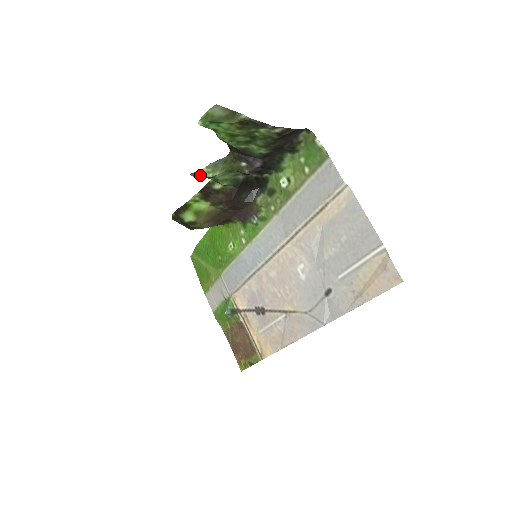
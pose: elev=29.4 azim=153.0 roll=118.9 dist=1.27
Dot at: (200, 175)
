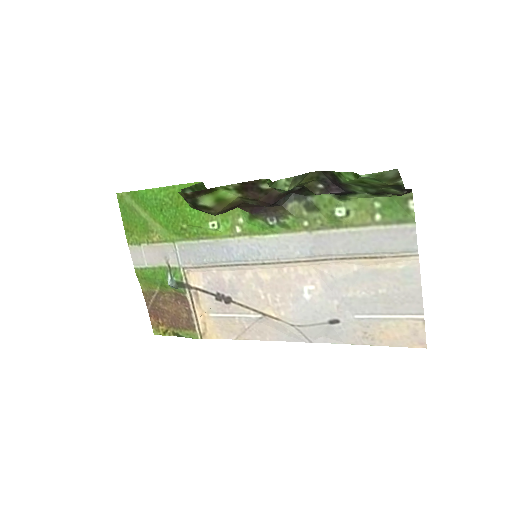
Dot at: (276, 186)
